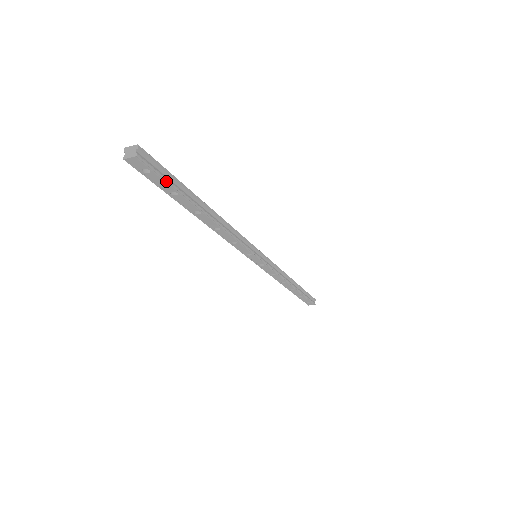
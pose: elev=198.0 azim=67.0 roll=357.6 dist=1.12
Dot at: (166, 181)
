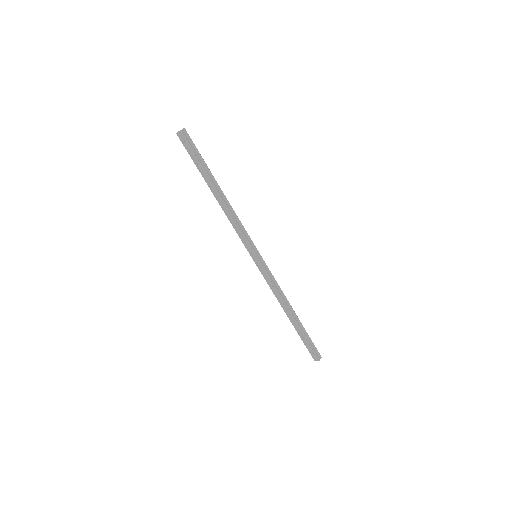
Dot at: (194, 153)
